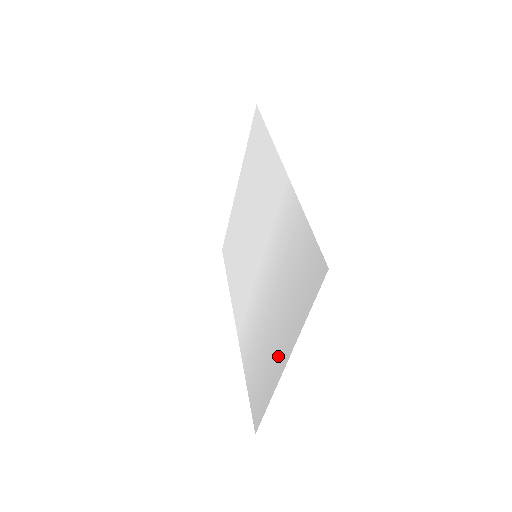
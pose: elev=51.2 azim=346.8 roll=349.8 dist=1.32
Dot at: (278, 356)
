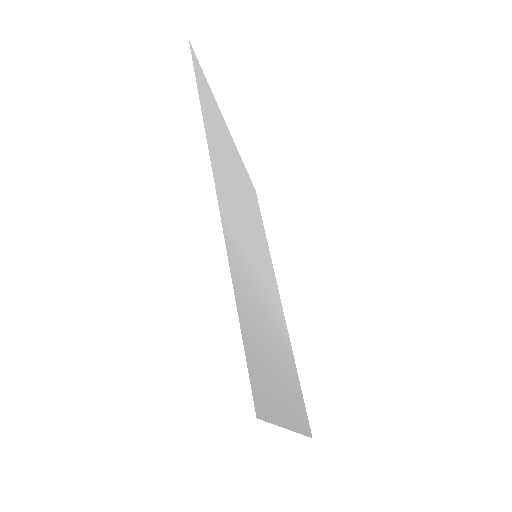
Dot at: (289, 408)
